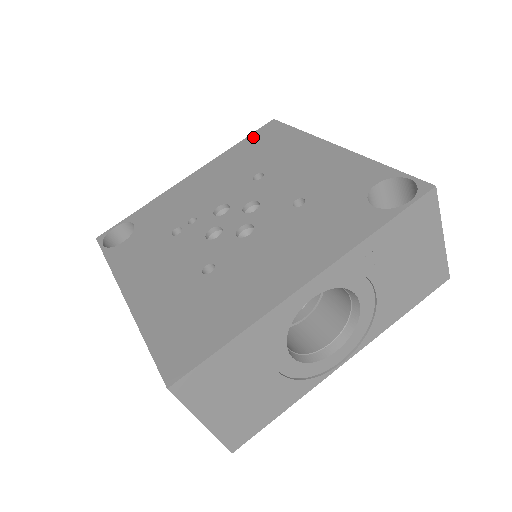
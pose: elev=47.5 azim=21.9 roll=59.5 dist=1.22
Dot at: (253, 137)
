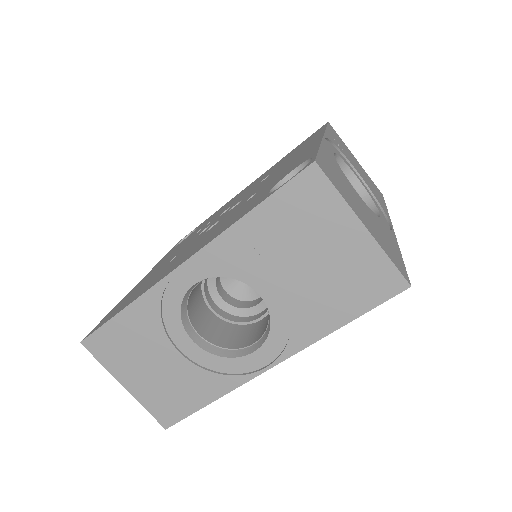
Dot at: occluded
